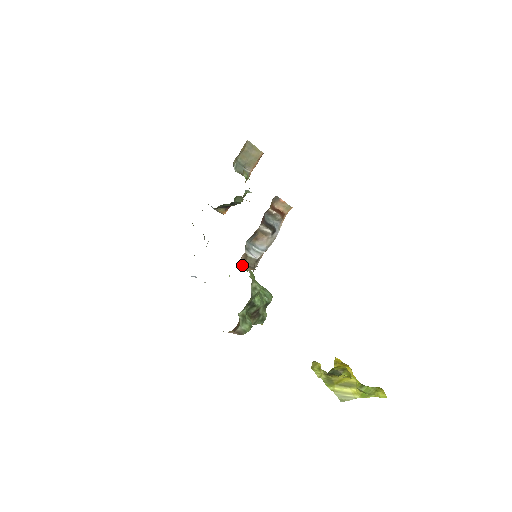
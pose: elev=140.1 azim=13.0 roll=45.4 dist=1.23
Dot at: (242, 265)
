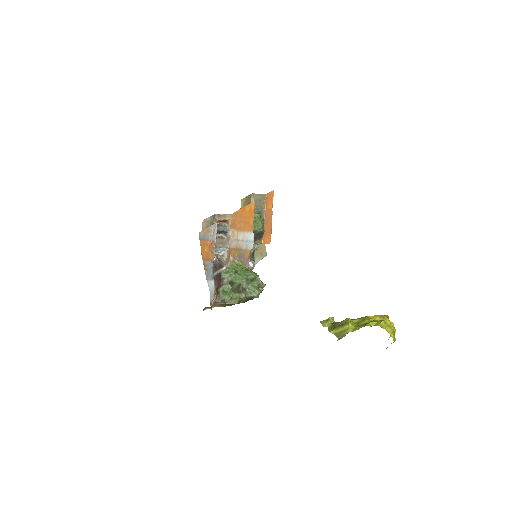
Dot at: occluded
